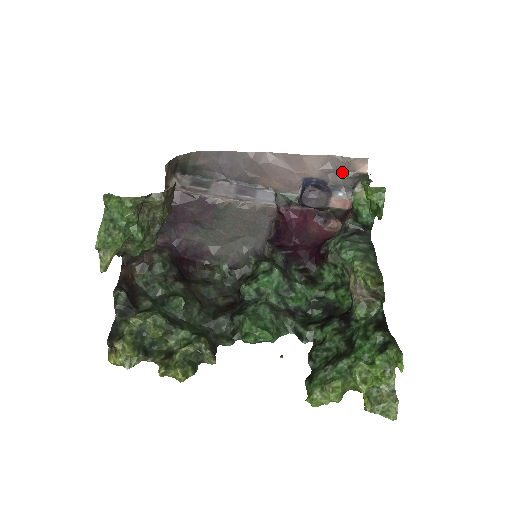
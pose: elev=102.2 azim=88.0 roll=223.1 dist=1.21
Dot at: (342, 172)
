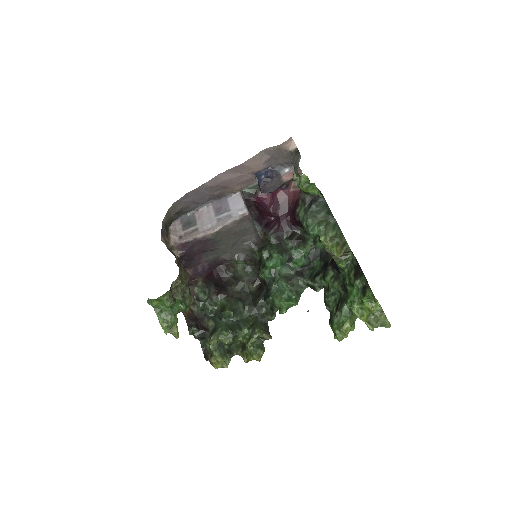
Dot at: (278, 156)
